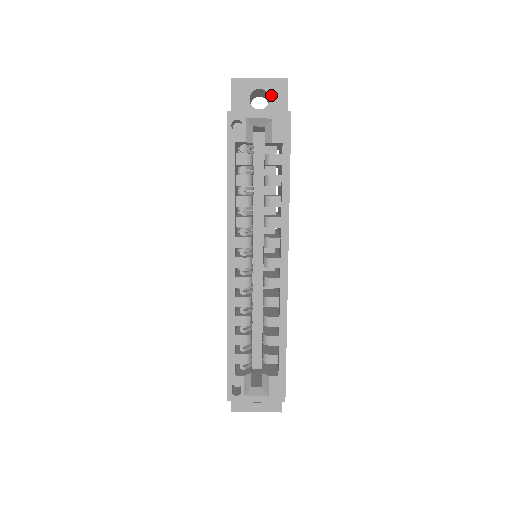
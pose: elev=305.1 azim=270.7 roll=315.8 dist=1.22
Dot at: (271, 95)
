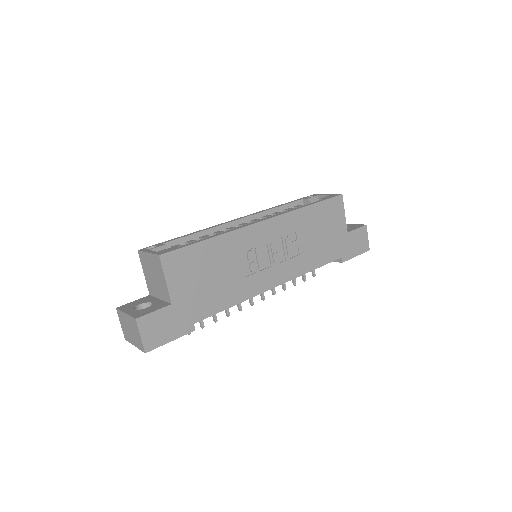
Dot at: (350, 227)
